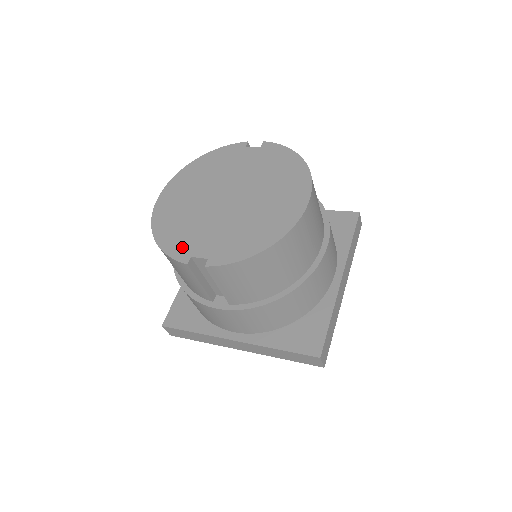
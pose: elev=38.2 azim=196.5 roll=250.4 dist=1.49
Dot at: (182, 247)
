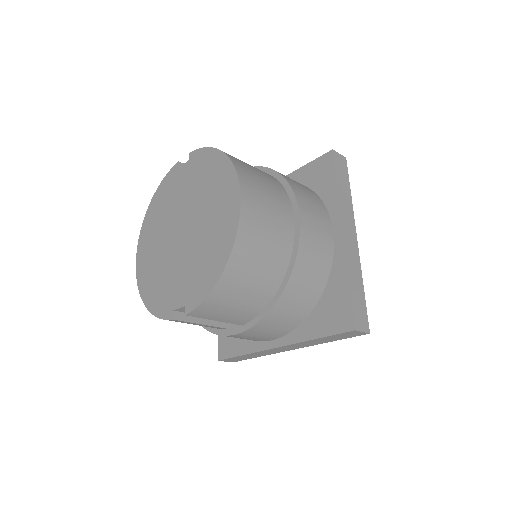
Dot at: (165, 304)
